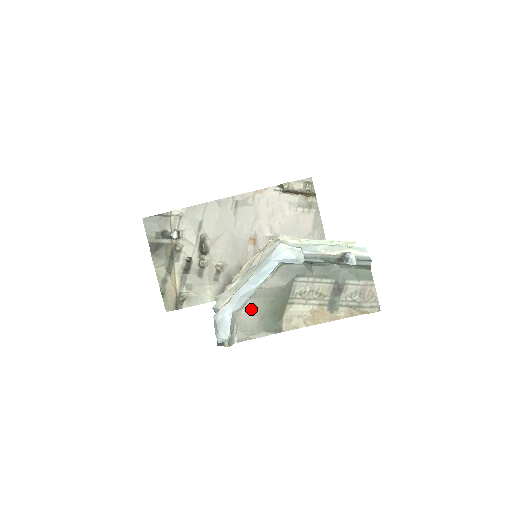
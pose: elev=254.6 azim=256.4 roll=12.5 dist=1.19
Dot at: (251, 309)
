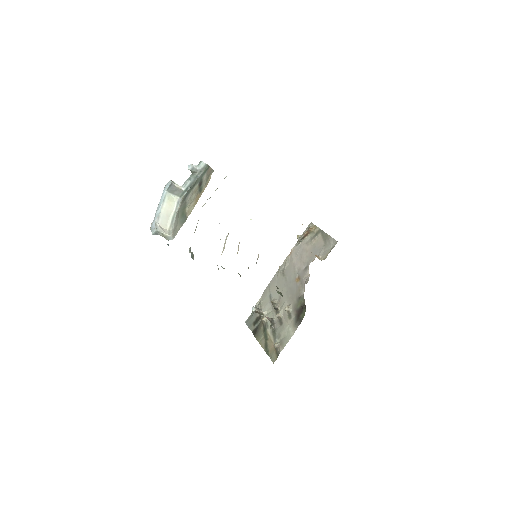
Dot at: (176, 223)
